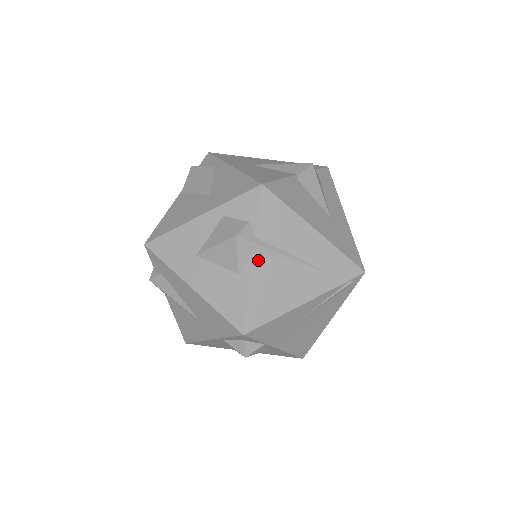
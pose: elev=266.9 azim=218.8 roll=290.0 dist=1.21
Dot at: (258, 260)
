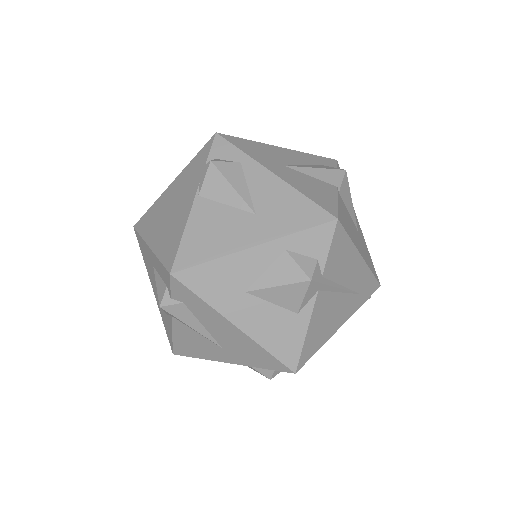
Dot at: (319, 299)
